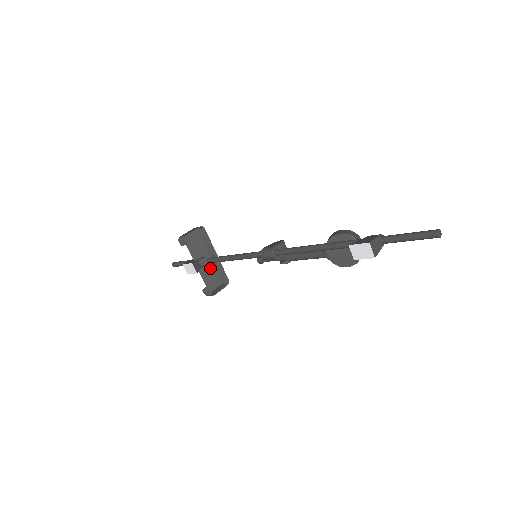
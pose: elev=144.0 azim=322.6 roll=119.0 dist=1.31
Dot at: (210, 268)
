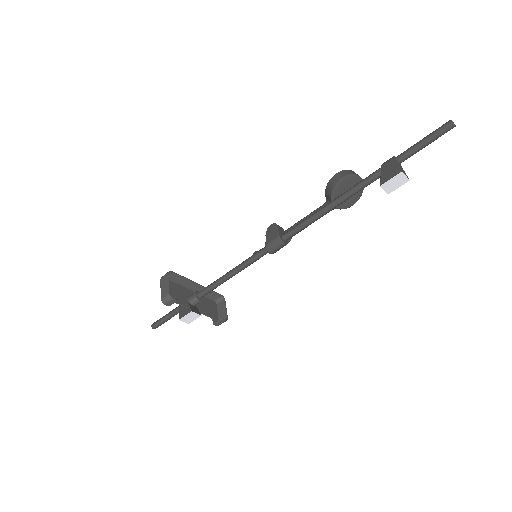
Dot at: occluded
